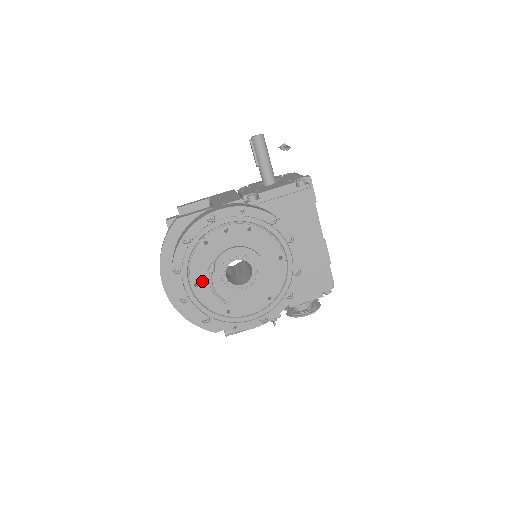
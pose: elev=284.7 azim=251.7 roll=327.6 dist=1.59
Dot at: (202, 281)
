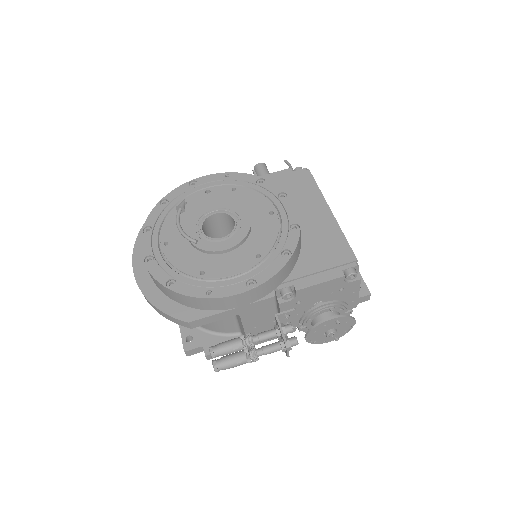
Dot at: (174, 239)
